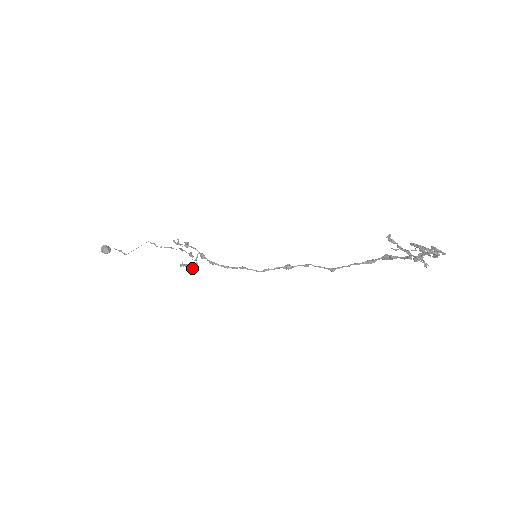
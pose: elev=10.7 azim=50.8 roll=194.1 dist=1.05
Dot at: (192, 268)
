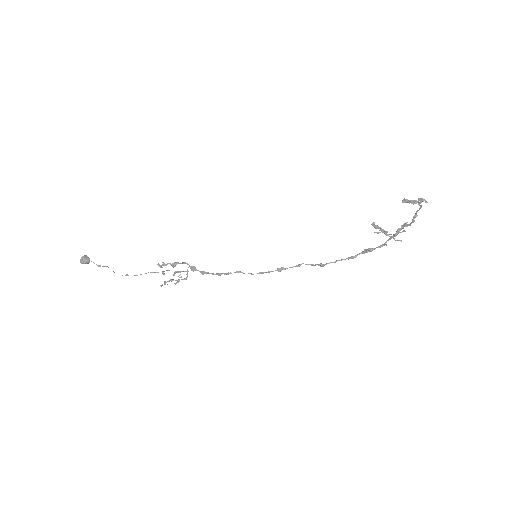
Dot at: (179, 280)
